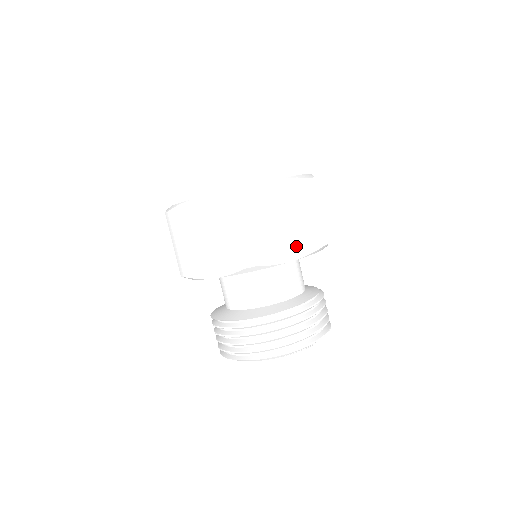
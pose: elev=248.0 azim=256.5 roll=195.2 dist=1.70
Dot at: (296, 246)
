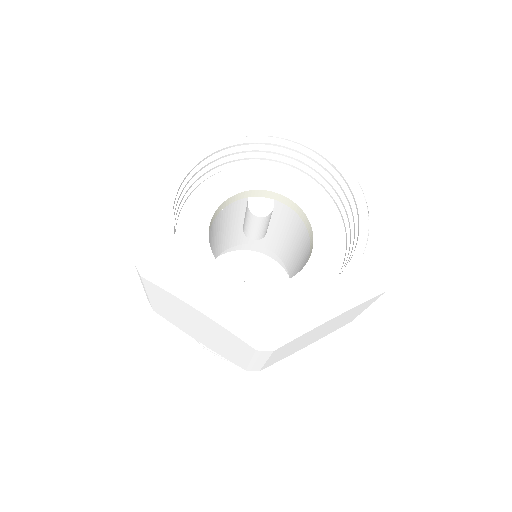
Dot at: (318, 338)
